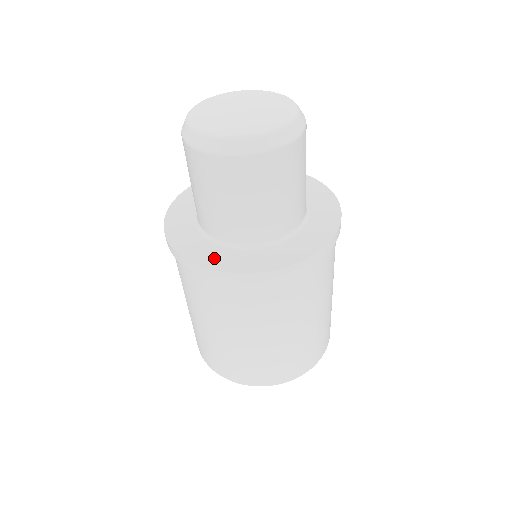
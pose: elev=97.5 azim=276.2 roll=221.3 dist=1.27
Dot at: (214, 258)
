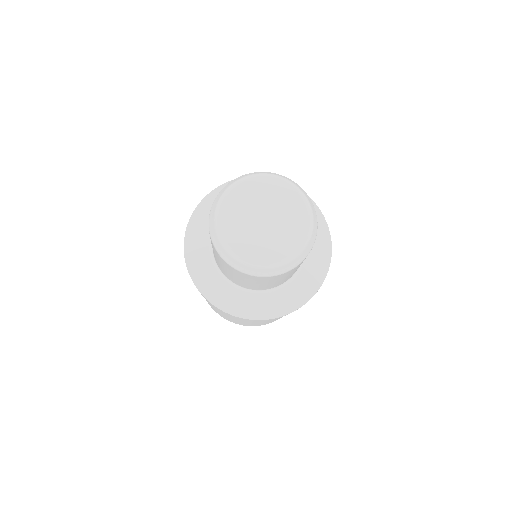
Dot at: (258, 308)
